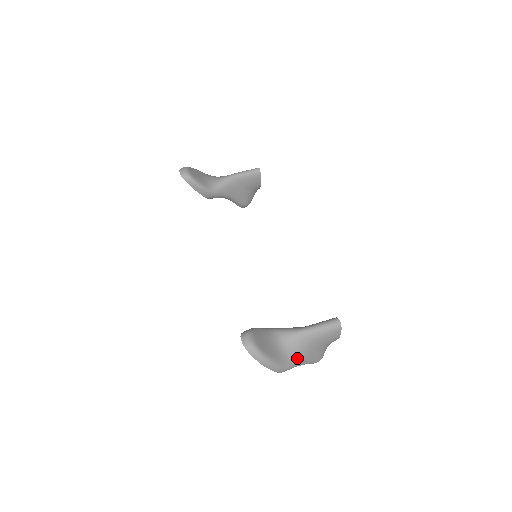
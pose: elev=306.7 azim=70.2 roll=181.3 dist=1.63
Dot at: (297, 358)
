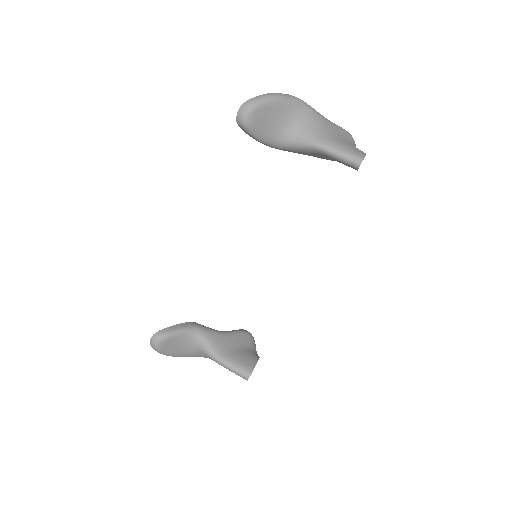
Dot at: (205, 357)
